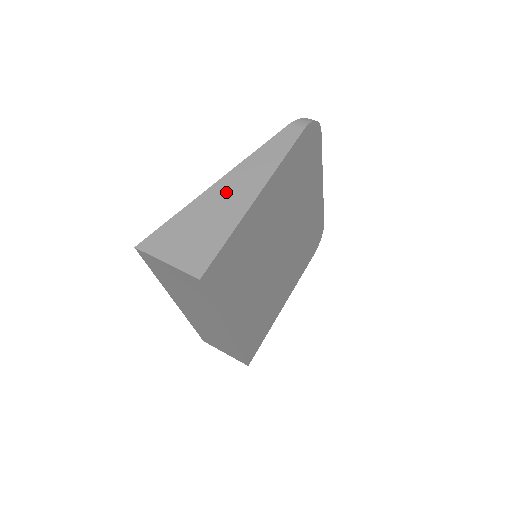
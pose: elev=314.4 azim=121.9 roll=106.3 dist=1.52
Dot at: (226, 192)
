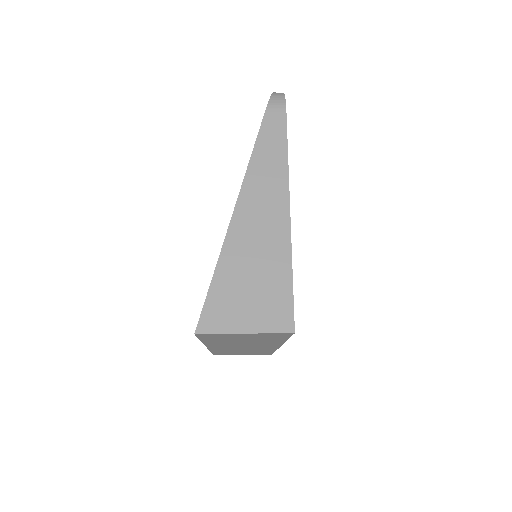
Dot at: (253, 220)
